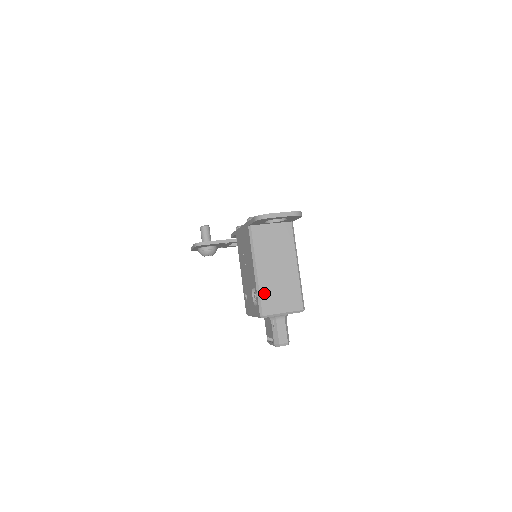
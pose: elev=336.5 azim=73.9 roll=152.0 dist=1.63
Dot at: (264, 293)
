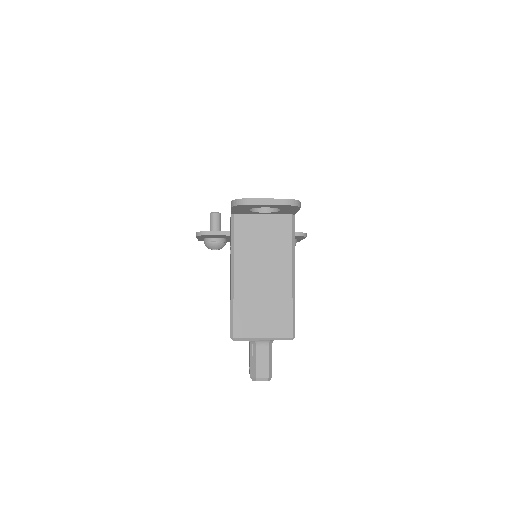
Dot at: (240, 307)
